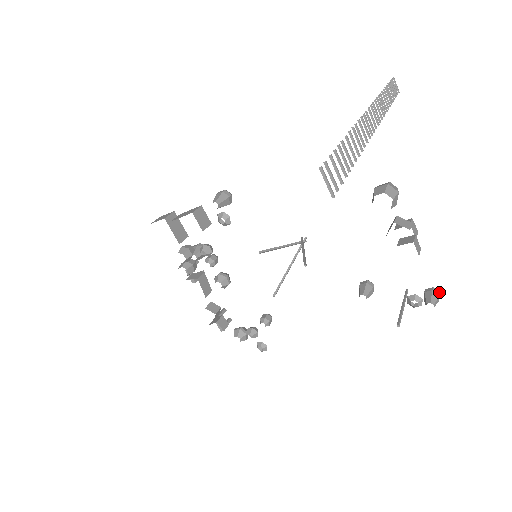
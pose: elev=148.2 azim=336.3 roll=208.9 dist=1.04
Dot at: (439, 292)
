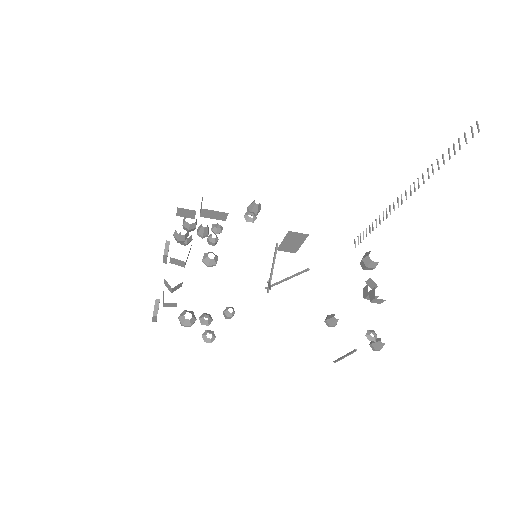
Dot at: occluded
